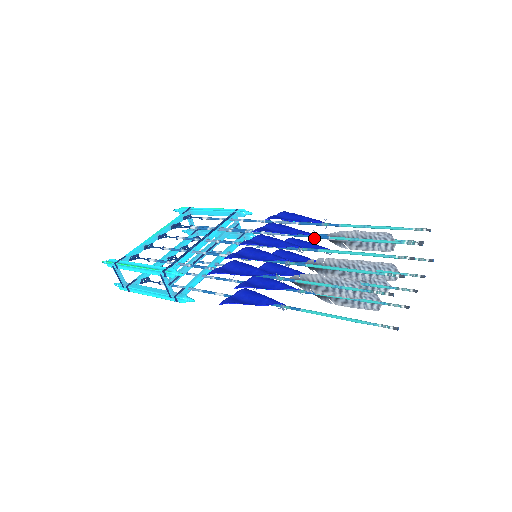
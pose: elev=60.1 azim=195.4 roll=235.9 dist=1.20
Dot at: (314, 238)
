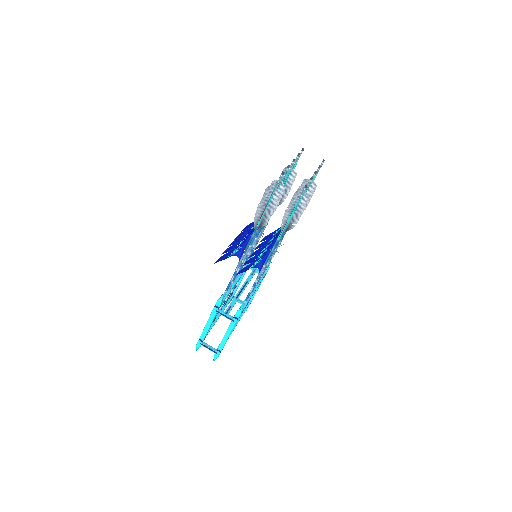
Dot at: occluded
